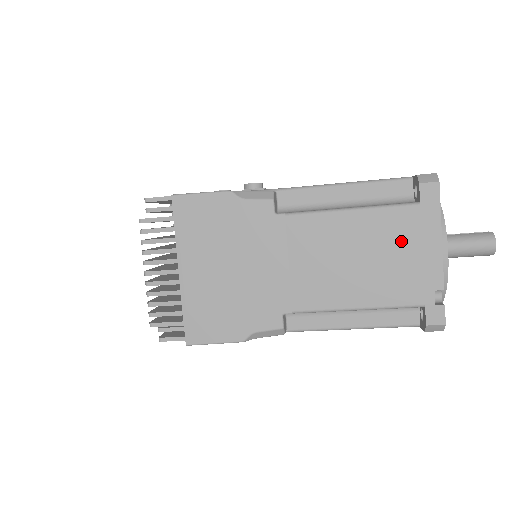
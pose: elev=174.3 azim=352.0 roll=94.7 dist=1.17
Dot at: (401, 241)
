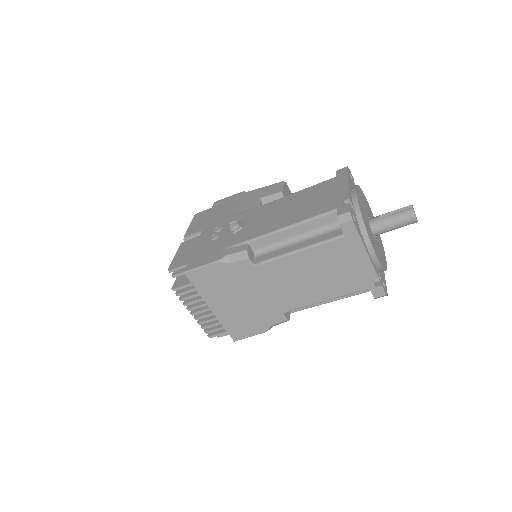
Dot at: (340, 259)
